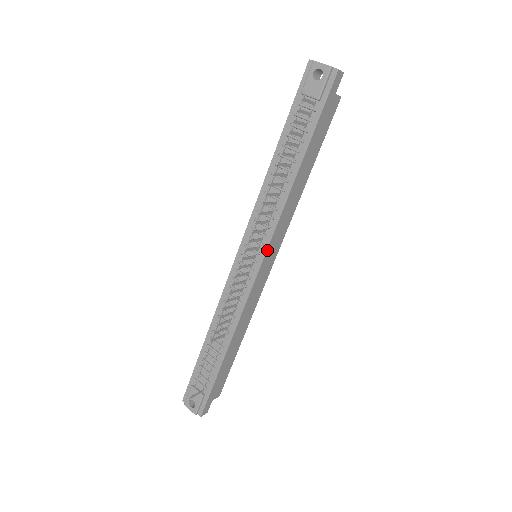
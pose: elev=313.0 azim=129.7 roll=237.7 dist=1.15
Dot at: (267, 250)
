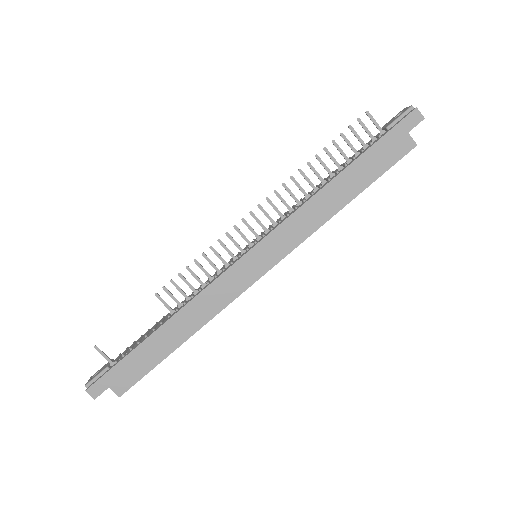
Dot at: (263, 240)
